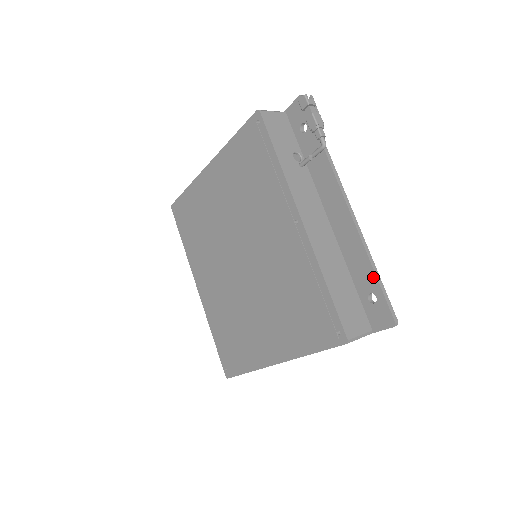
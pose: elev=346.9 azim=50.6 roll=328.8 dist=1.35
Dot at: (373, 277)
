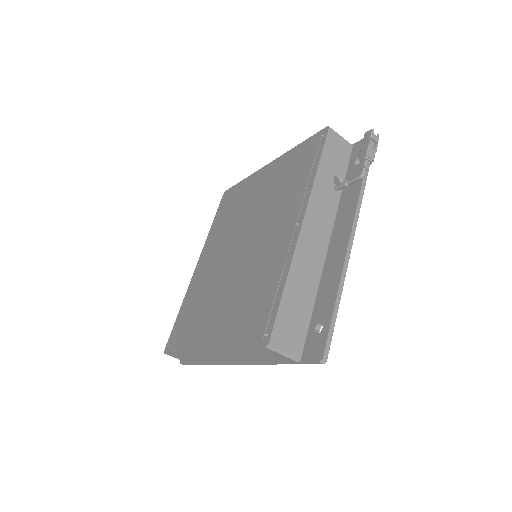
Dot at: (331, 307)
